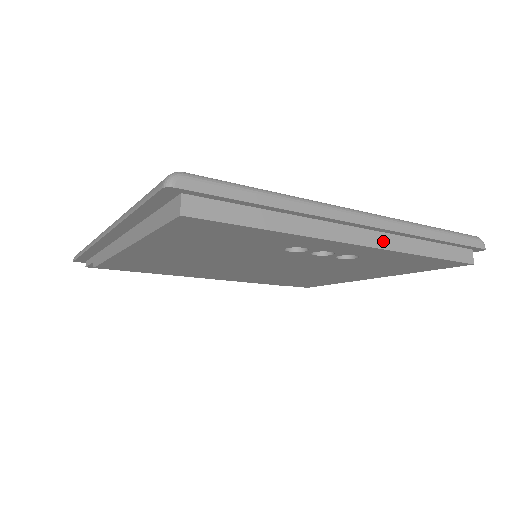
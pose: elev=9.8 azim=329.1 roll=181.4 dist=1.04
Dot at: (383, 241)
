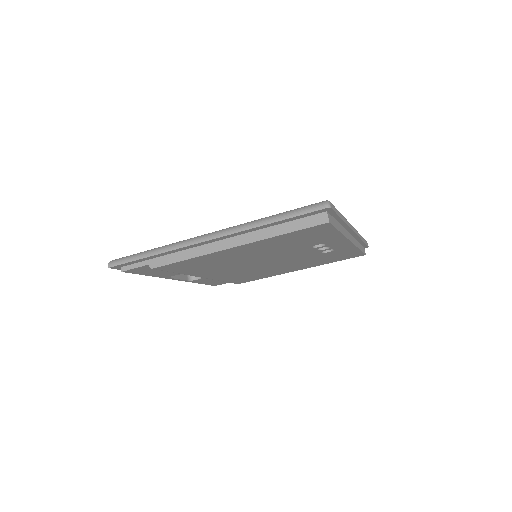
Dot at: (353, 240)
